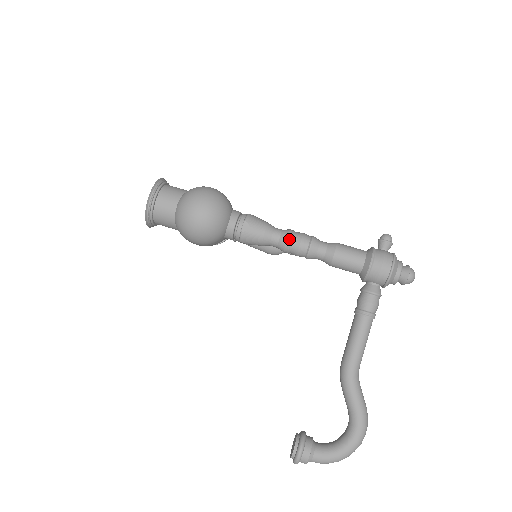
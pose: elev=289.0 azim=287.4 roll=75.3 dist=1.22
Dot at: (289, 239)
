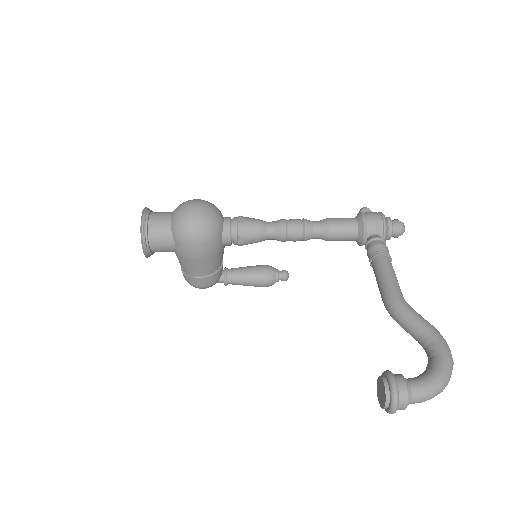
Dot at: (283, 221)
